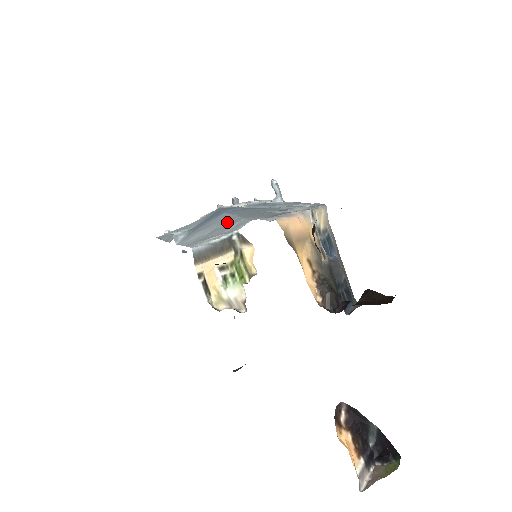
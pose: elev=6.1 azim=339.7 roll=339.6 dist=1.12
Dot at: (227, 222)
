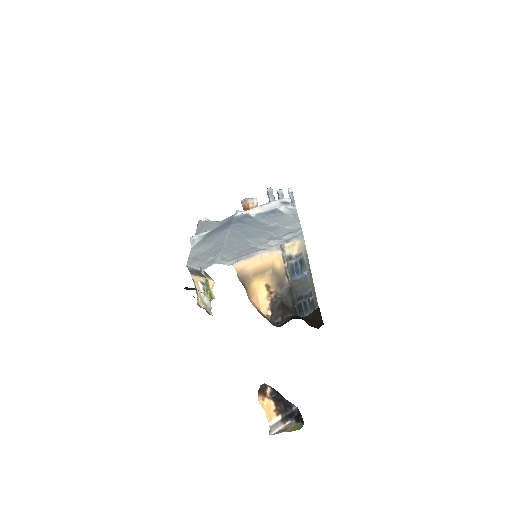
Dot at: (215, 248)
